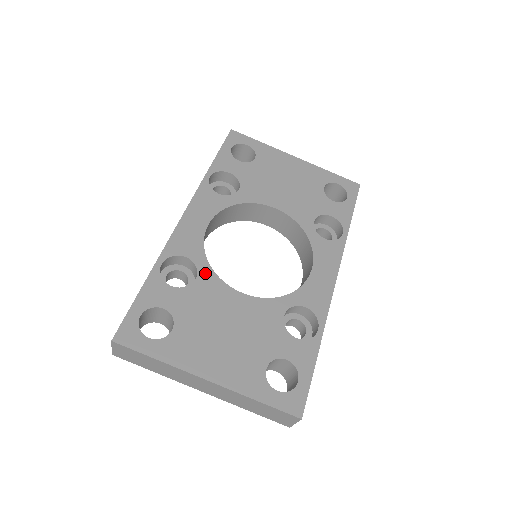
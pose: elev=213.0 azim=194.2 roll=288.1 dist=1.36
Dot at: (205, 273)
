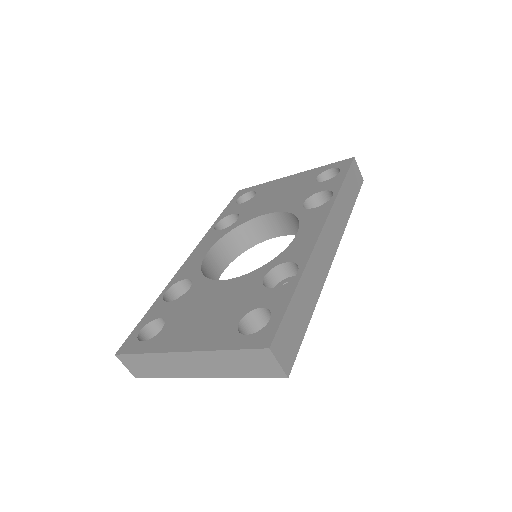
Dot at: (198, 282)
